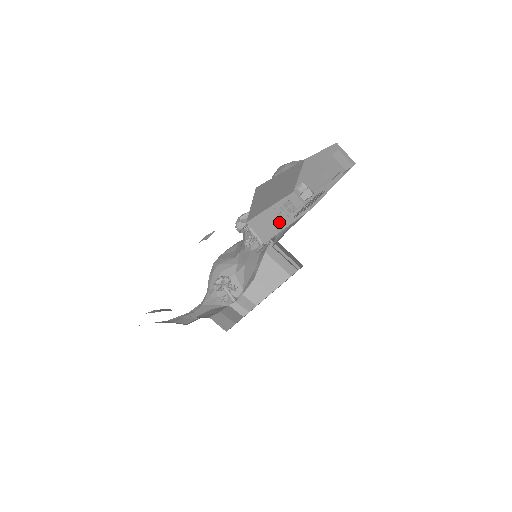
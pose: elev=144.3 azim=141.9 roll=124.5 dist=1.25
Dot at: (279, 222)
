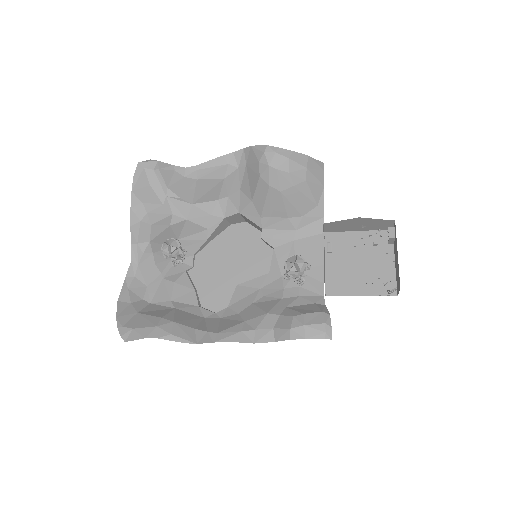
Dot at: occluded
